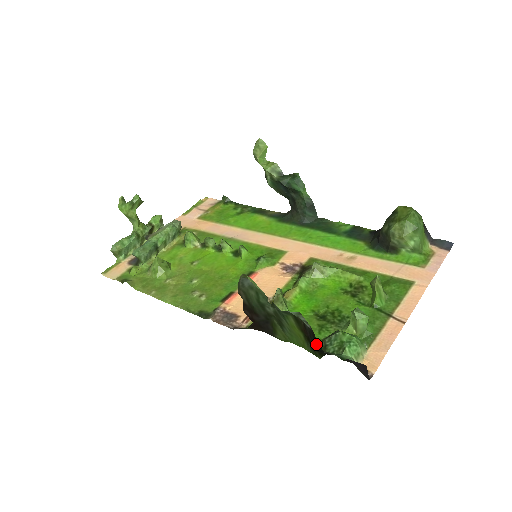
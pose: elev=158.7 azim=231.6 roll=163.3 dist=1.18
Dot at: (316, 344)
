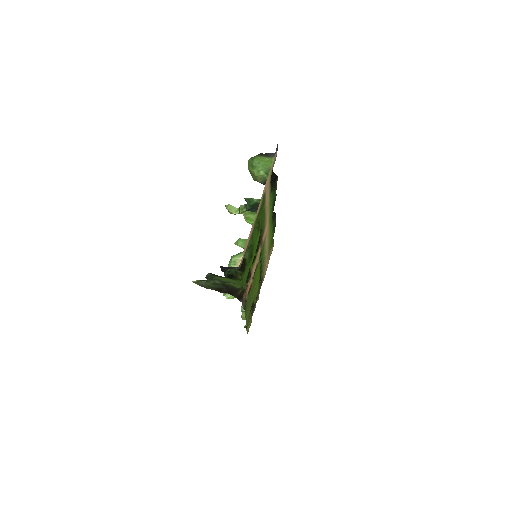
Dot at: occluded
